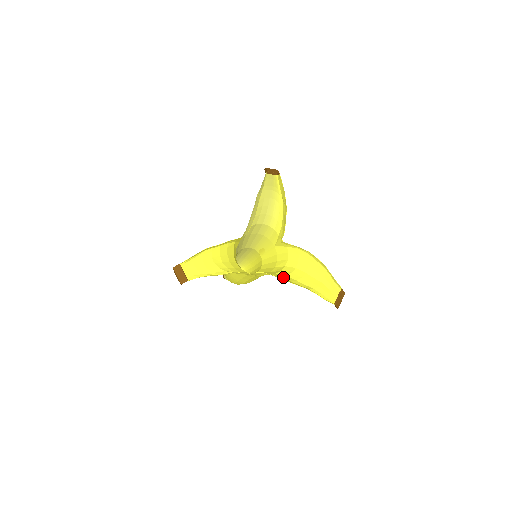
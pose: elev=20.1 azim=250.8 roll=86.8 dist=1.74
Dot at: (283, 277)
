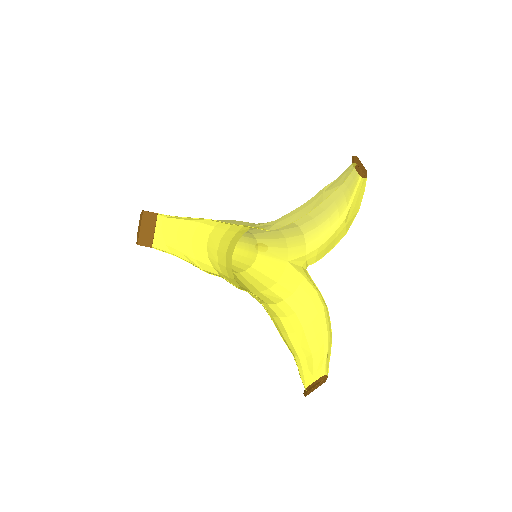
Dot at: (275, 318)
